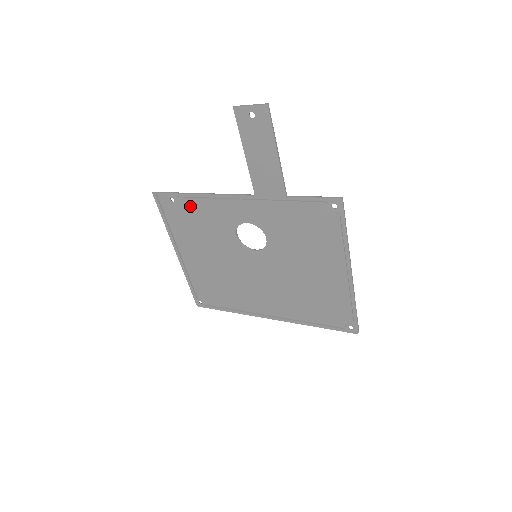
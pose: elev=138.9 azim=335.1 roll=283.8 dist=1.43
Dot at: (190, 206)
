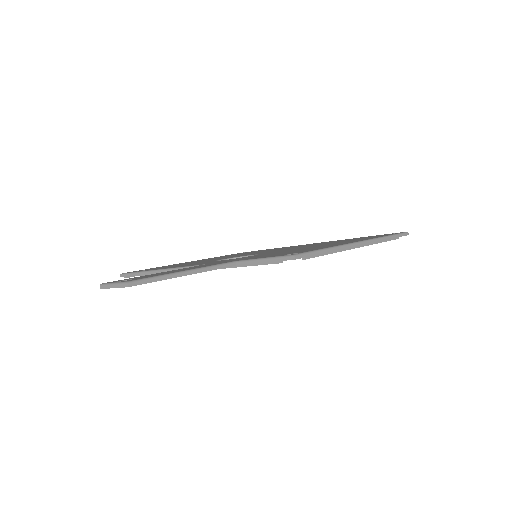
Dot at: occluded
